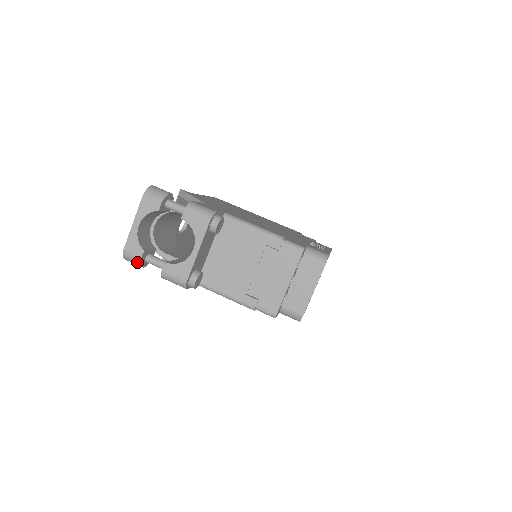
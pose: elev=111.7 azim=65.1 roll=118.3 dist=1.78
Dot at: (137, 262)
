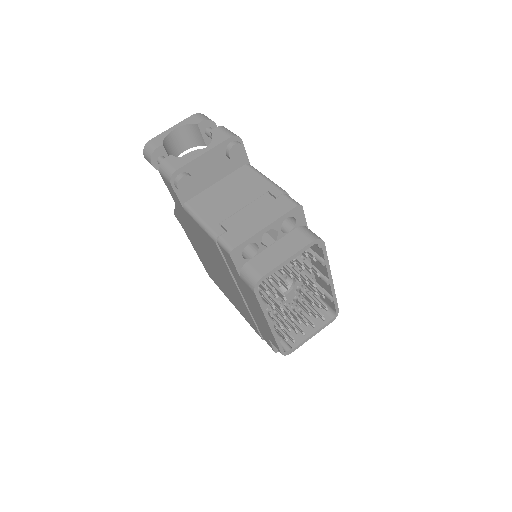
Dot at: (150, 153)
